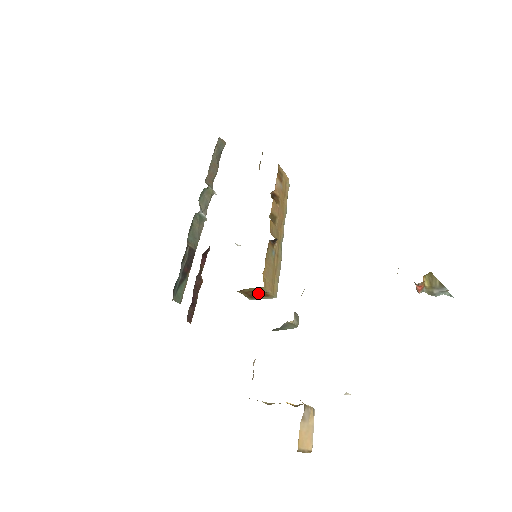
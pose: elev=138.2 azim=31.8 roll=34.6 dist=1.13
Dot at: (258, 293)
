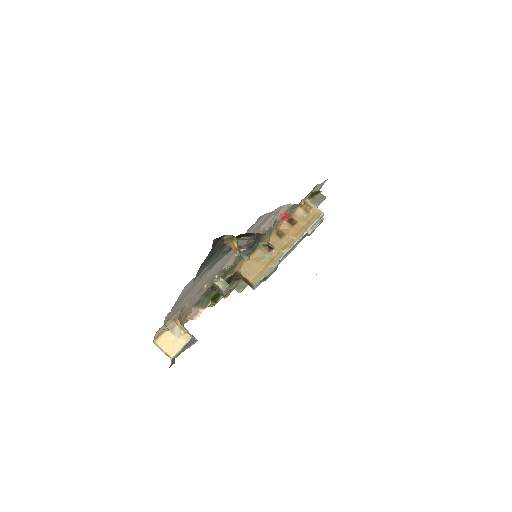
Dot at: (246, 280)
